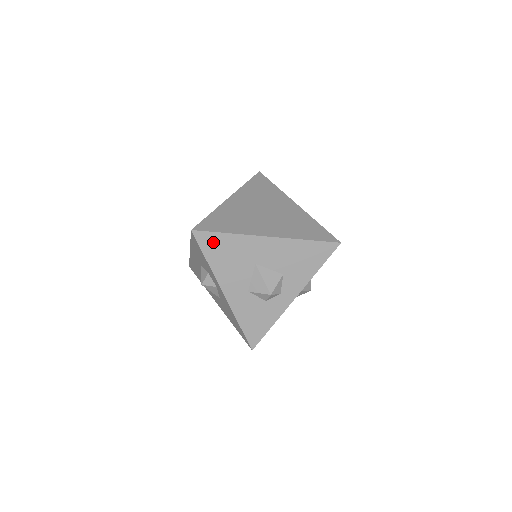
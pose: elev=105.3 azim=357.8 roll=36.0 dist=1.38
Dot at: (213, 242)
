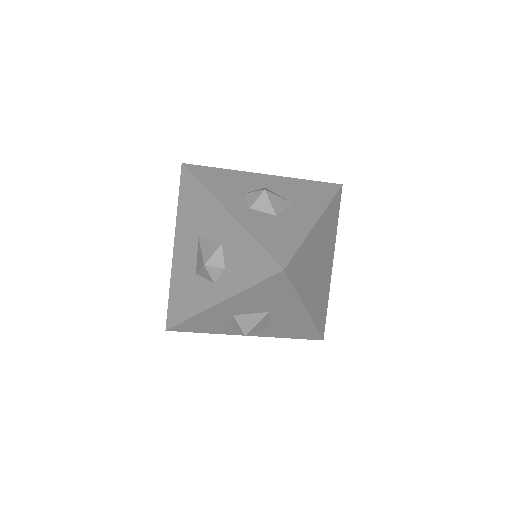
Dot at: (278, 285)
